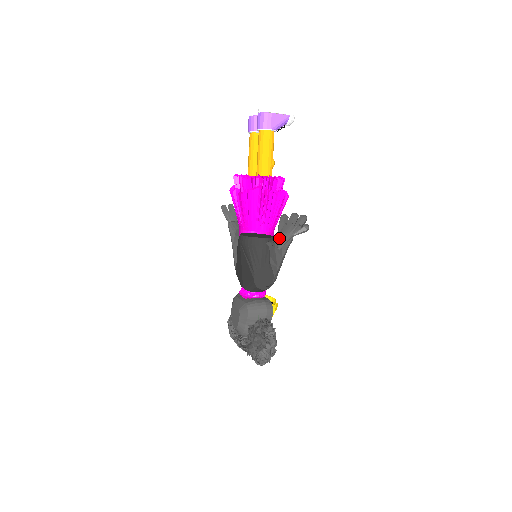
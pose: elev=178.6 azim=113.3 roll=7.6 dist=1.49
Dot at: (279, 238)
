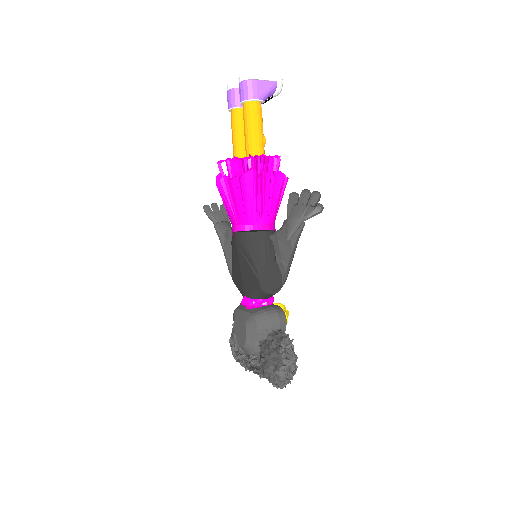
Dot at: (287, 225)
